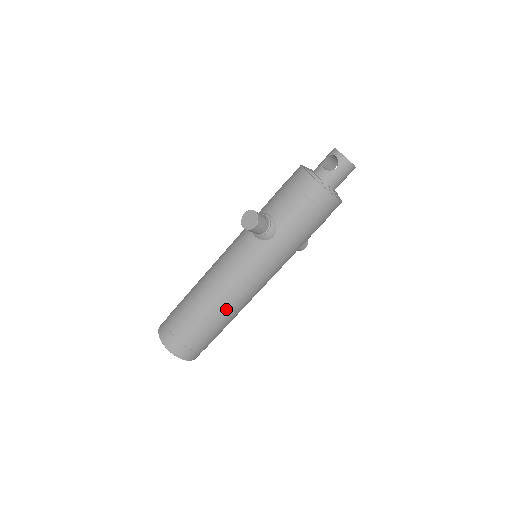
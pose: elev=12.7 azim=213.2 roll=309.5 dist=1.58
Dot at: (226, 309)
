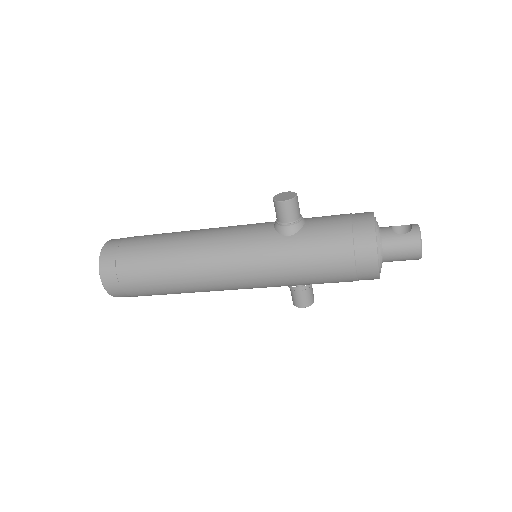
Dot at: (182, 263)
